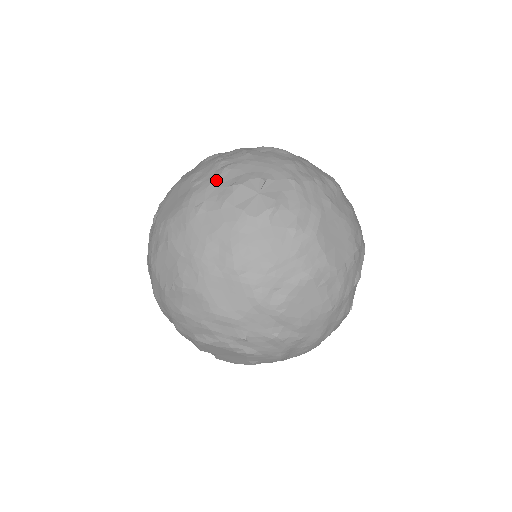
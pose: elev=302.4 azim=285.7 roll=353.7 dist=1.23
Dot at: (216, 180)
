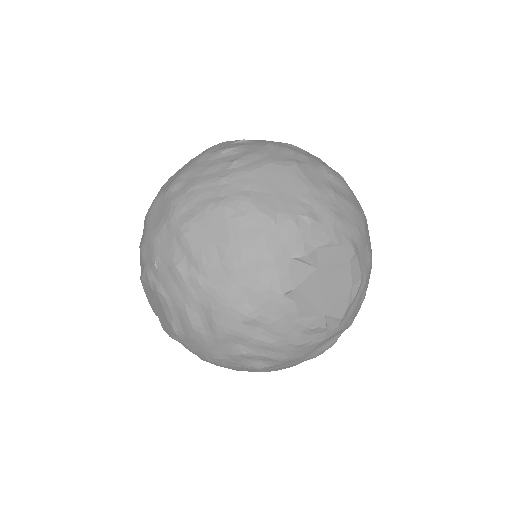
Dot at: occluded
